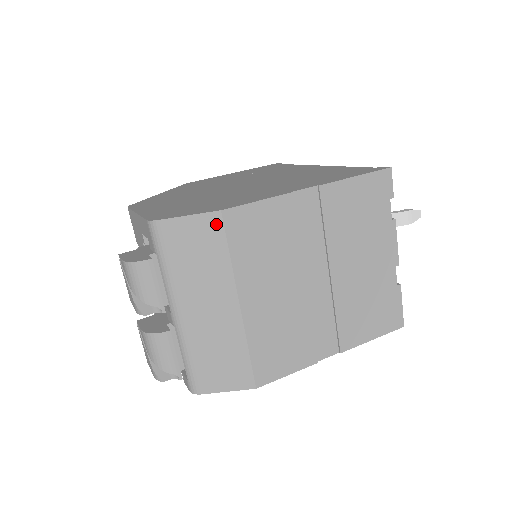
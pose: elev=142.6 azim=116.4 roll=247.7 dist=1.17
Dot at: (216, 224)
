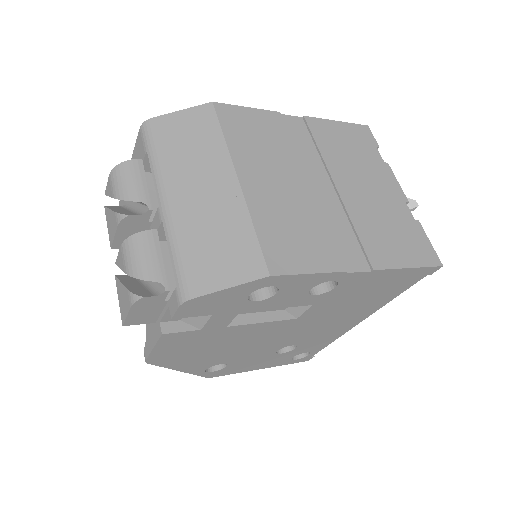
Dot at: (208, 113)
